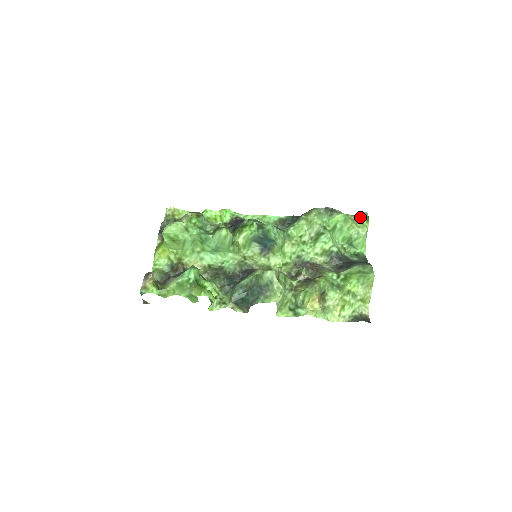
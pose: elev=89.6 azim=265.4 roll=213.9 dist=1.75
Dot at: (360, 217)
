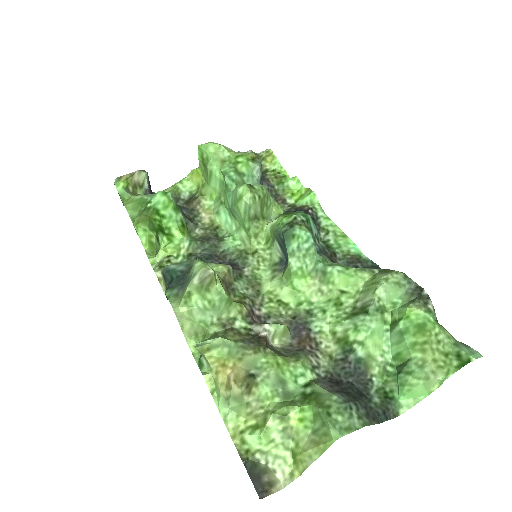
Dot at: (458, 350)
